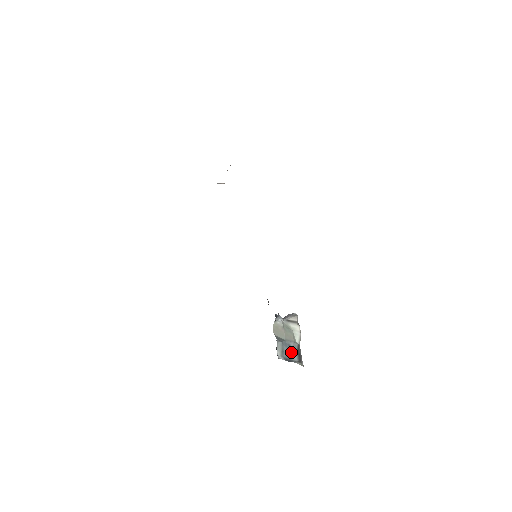
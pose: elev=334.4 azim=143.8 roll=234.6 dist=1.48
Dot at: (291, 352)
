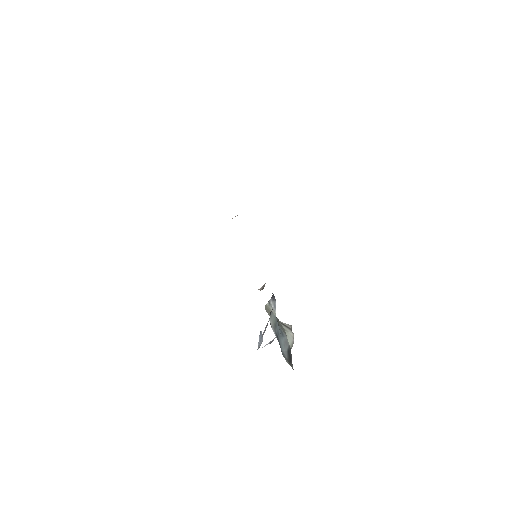
Dot at: (282, 341)
